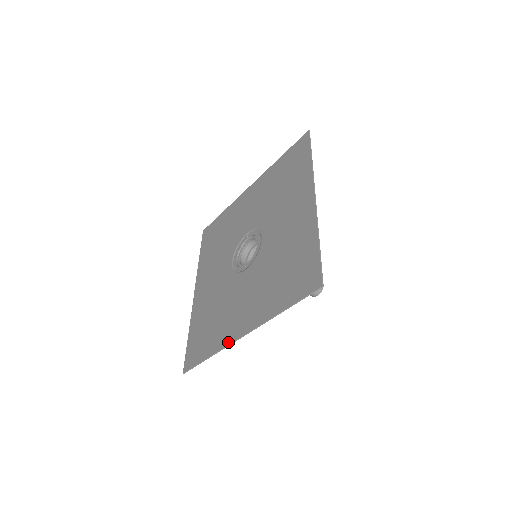
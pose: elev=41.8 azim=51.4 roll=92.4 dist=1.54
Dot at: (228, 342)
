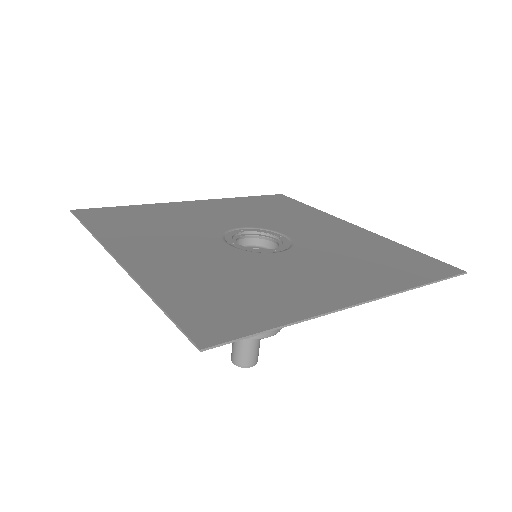
Dot at: (335, 306)
